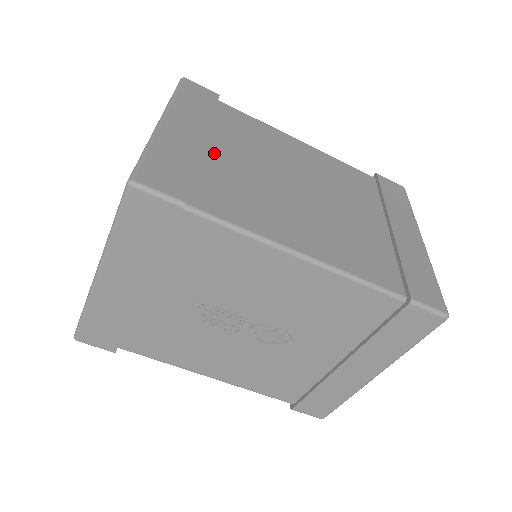
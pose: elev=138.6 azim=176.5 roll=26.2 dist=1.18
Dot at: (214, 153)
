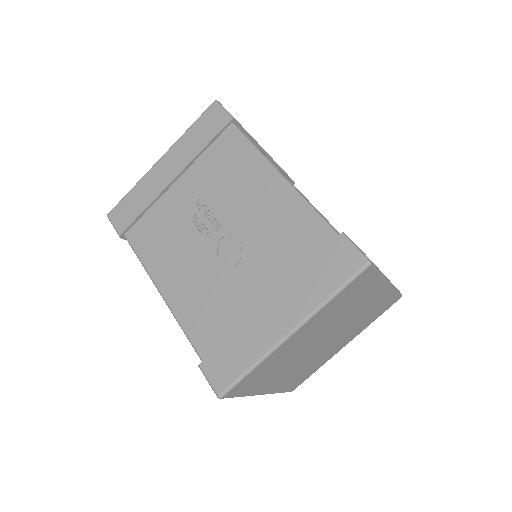
Dot at: occluded
